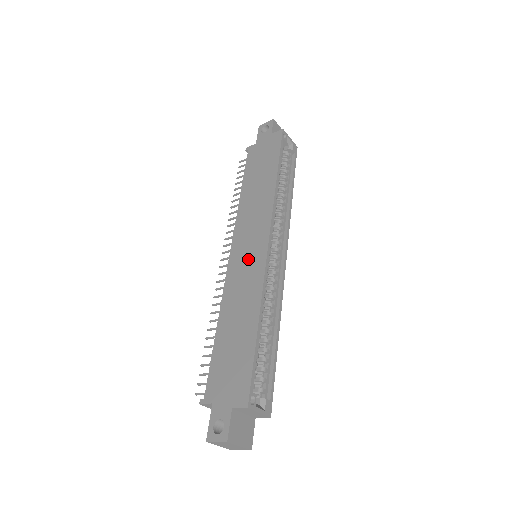
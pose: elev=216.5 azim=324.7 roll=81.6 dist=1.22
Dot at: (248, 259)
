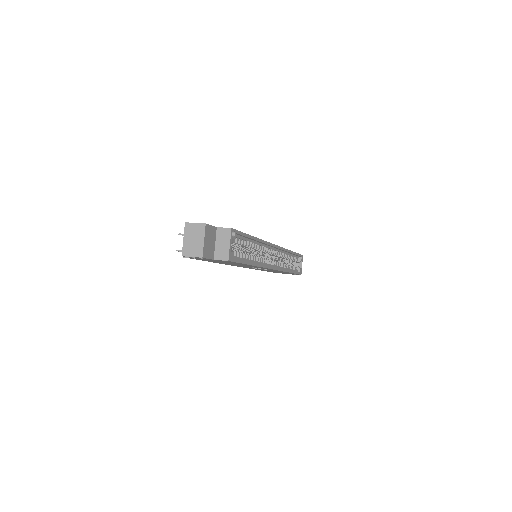
Dot at: occluded
